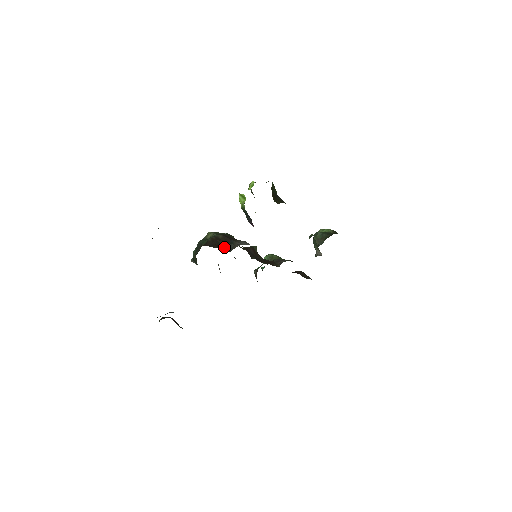
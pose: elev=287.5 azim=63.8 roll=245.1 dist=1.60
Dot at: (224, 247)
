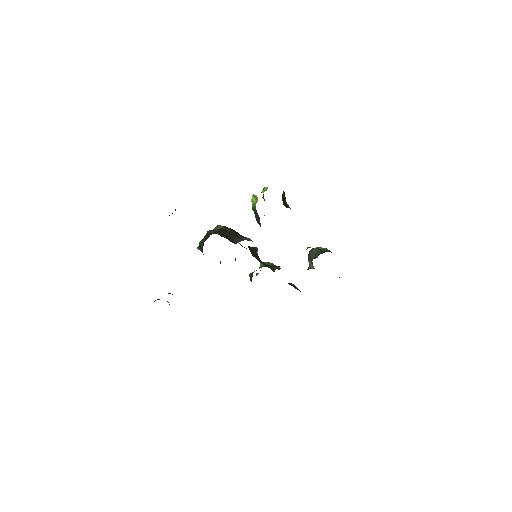
Dot at: (231, 239)
